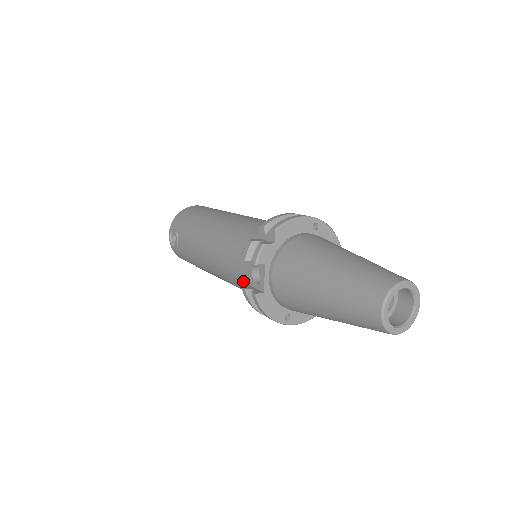
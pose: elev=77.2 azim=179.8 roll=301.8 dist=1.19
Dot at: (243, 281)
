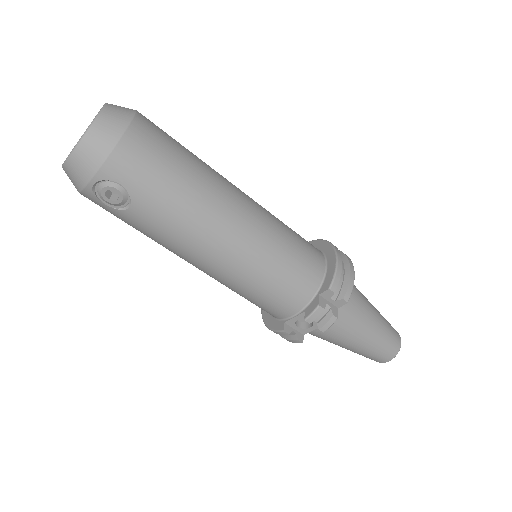
Dot at: (269, 310)
